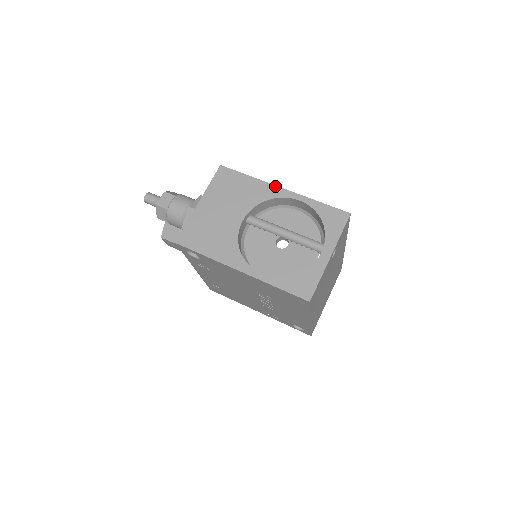
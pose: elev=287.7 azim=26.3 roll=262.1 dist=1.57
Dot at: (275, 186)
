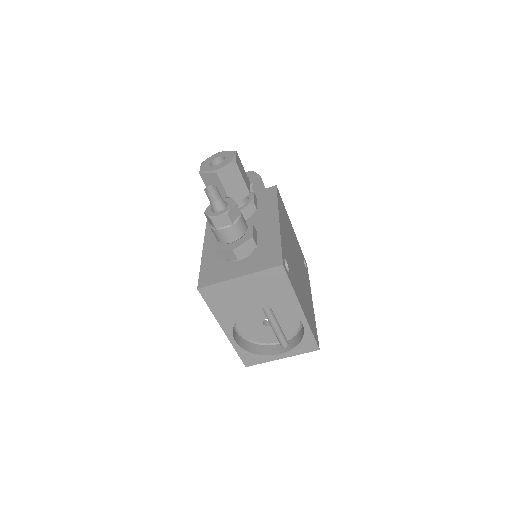
Dot at: (300, 306)
